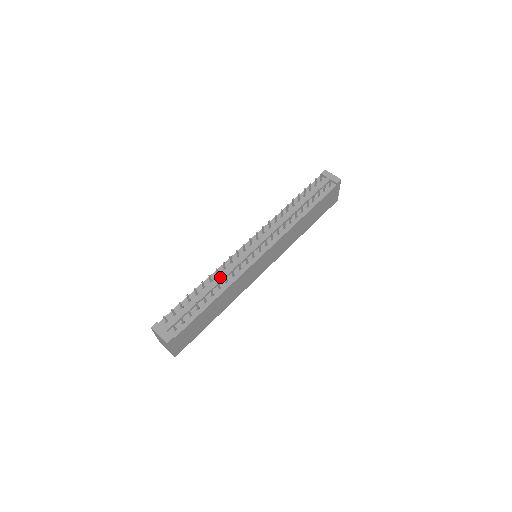
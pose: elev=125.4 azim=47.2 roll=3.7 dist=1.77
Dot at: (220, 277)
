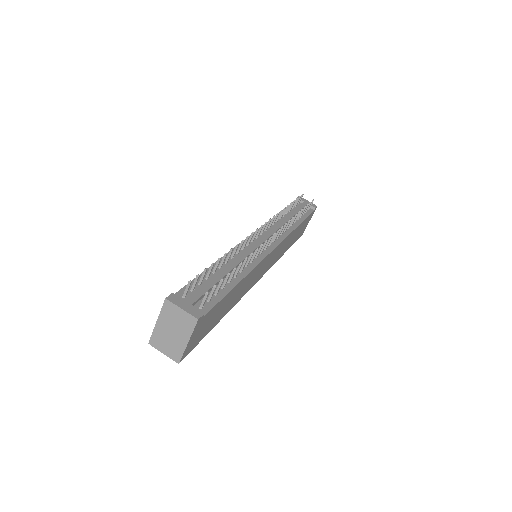
Dot at: (238, 258)
